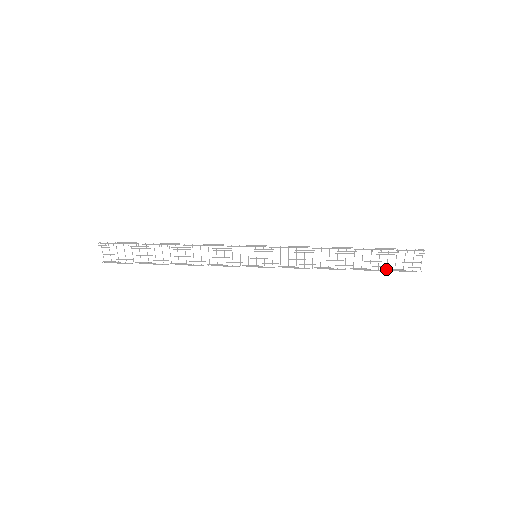
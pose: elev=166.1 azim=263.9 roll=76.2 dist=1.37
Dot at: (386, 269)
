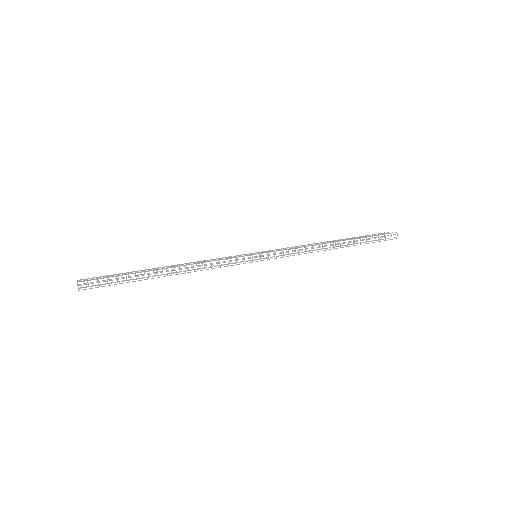
Dot at: (360, 238)
